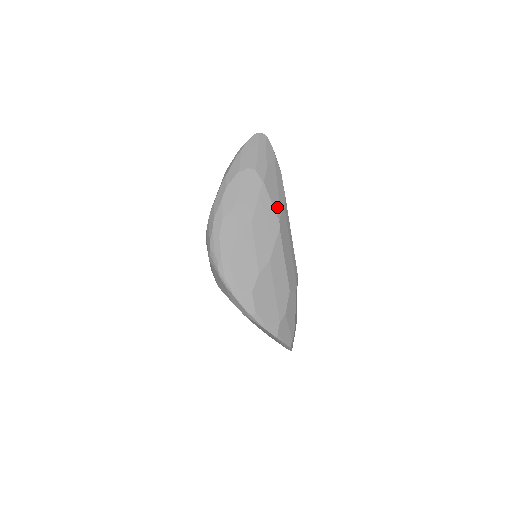
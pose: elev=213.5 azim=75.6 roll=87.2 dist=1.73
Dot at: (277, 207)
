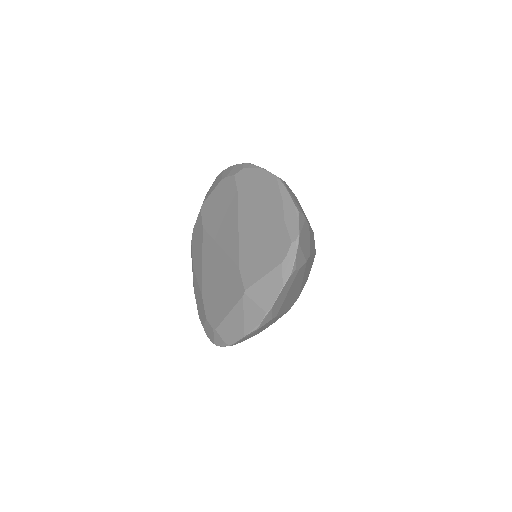
Dot at: occluded
